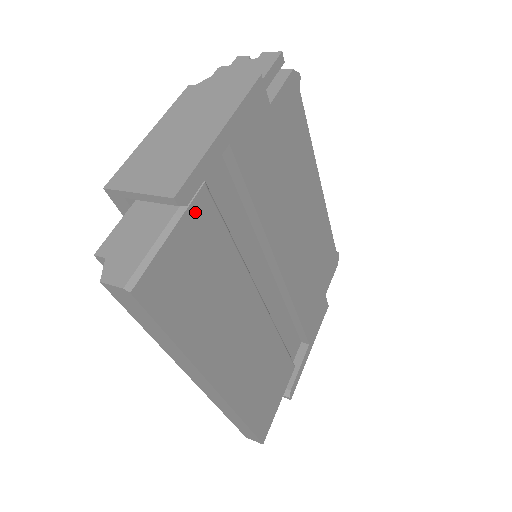
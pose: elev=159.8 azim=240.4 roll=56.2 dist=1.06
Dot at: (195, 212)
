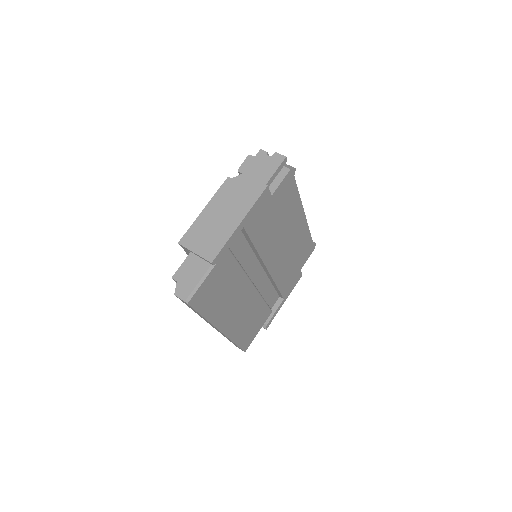
Dot at: (221, 262)
